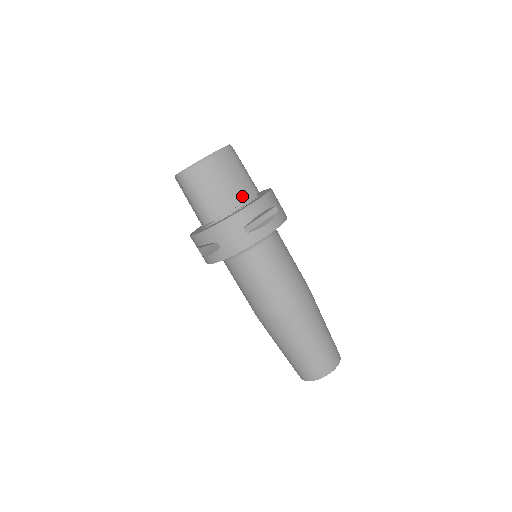
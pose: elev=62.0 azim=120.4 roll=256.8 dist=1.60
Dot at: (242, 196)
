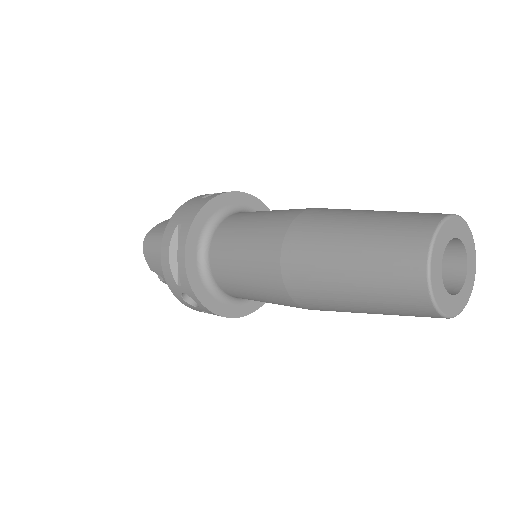
Dot at: occluded
